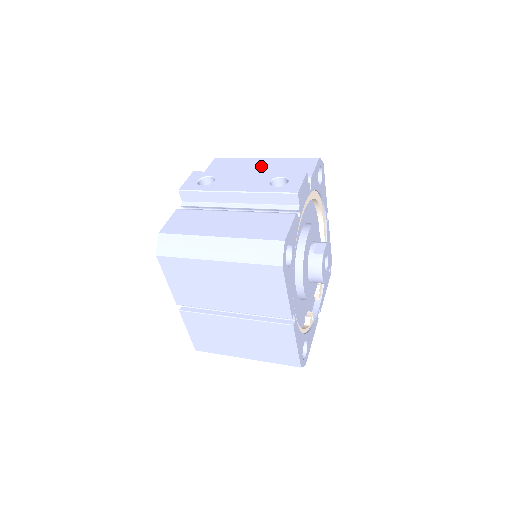
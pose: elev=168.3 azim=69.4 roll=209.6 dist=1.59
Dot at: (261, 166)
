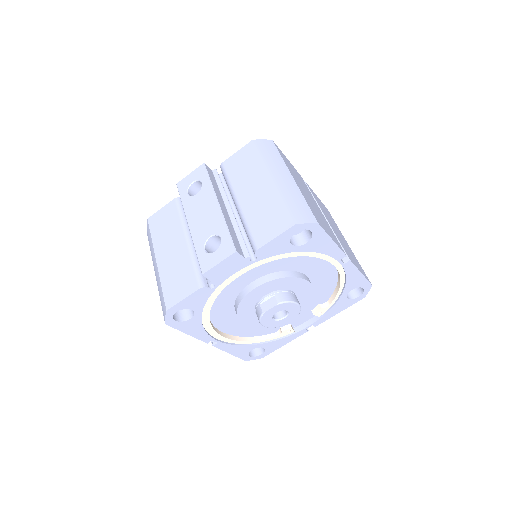
Dot at: (256, 191)
